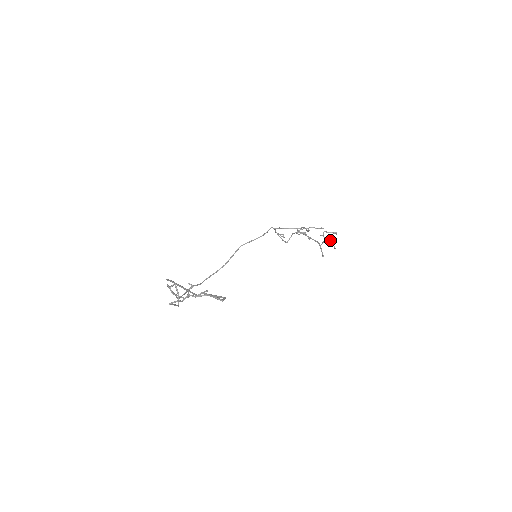
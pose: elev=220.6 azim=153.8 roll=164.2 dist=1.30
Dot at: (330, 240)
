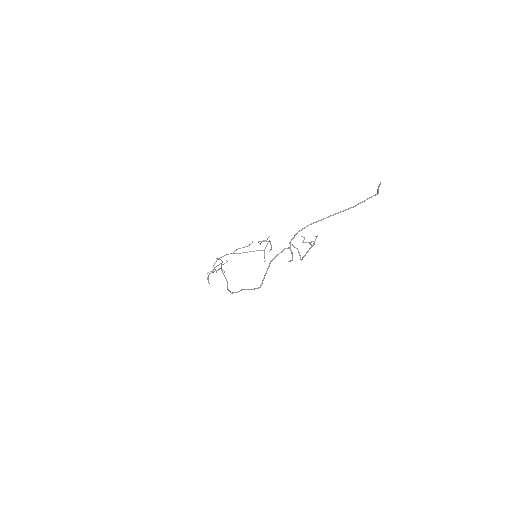
Dot at: (270, 242)
